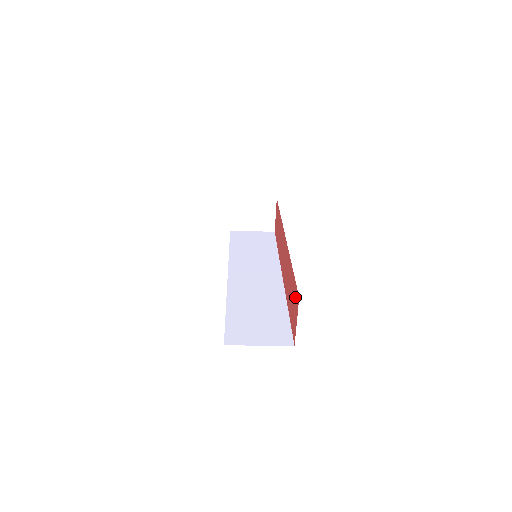
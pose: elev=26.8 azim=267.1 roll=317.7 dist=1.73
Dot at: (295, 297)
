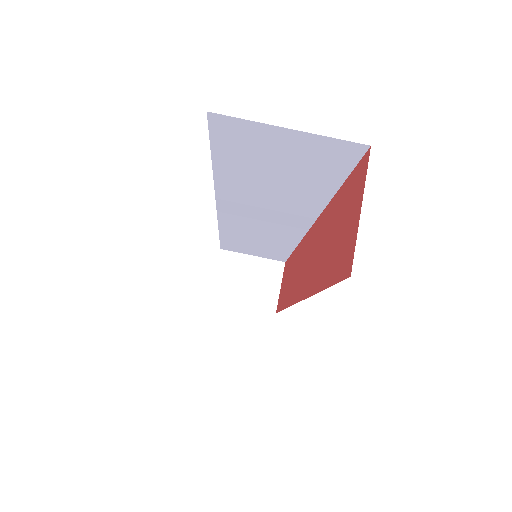
Dot at: (351, 192)
